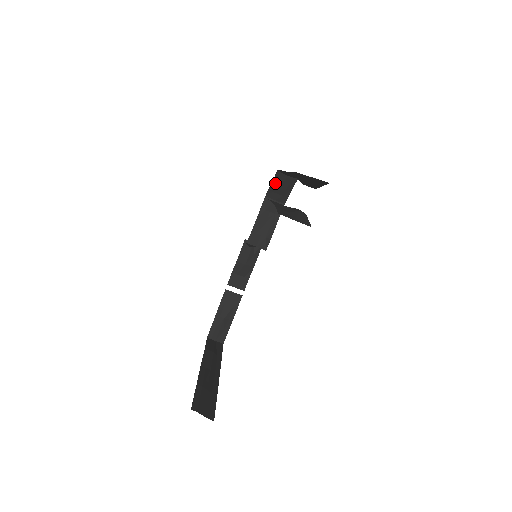
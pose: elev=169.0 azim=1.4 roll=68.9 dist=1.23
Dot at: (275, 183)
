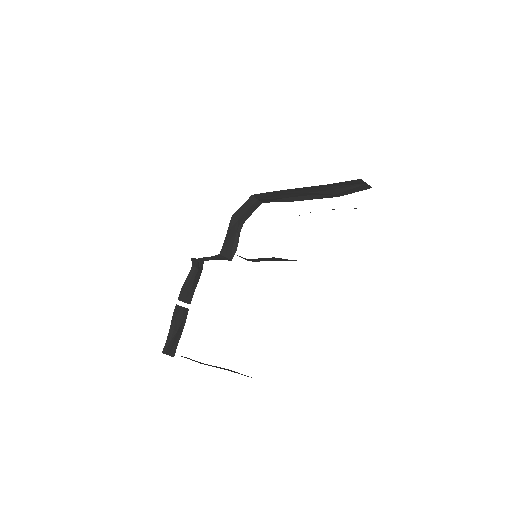
Dot at: (245, 205)
